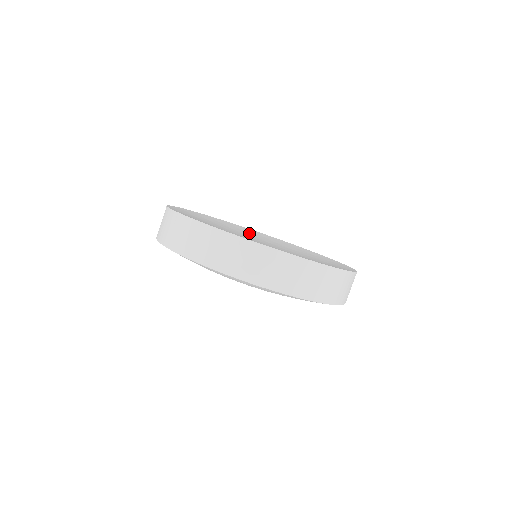
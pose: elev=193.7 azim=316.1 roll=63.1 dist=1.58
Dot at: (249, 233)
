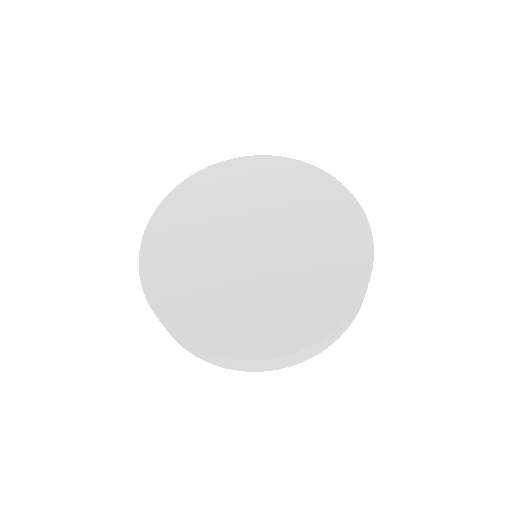
Dot at: (287, 199)
